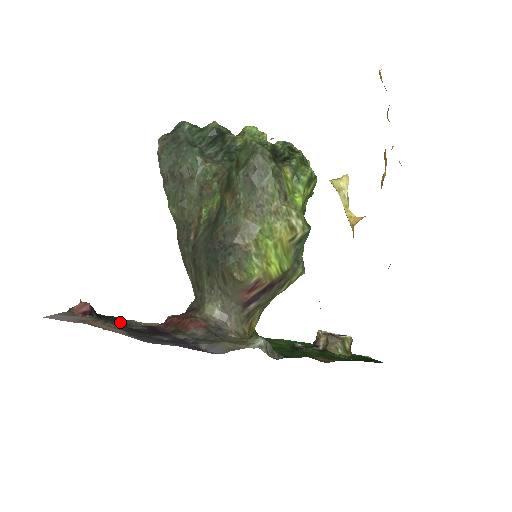
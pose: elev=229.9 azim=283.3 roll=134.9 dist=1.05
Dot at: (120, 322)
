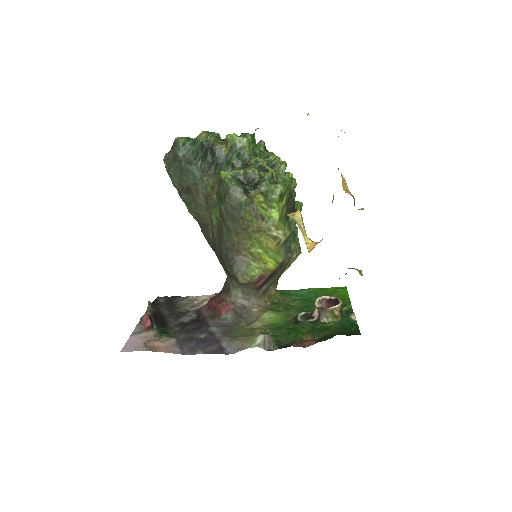
Dot at: (178, 310)
